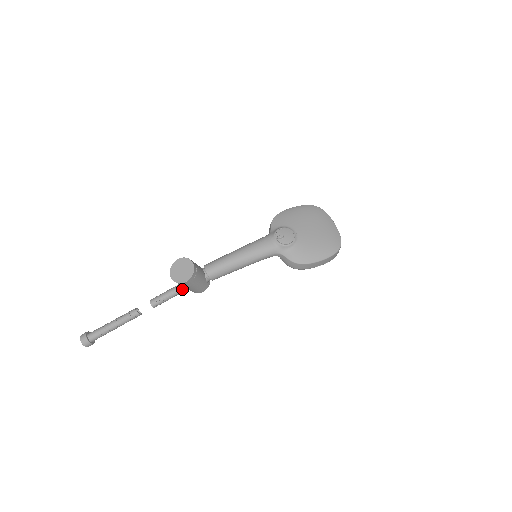
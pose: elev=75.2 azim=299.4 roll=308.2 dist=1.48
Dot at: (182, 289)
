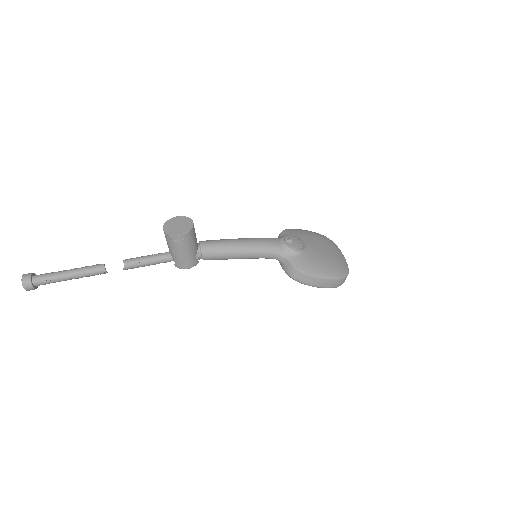
Dot at: (166, 257)
